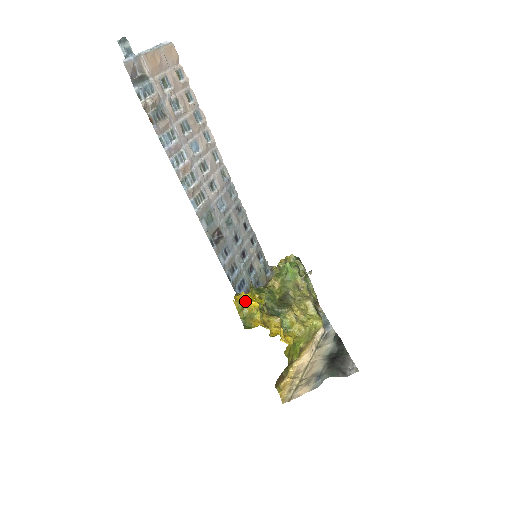
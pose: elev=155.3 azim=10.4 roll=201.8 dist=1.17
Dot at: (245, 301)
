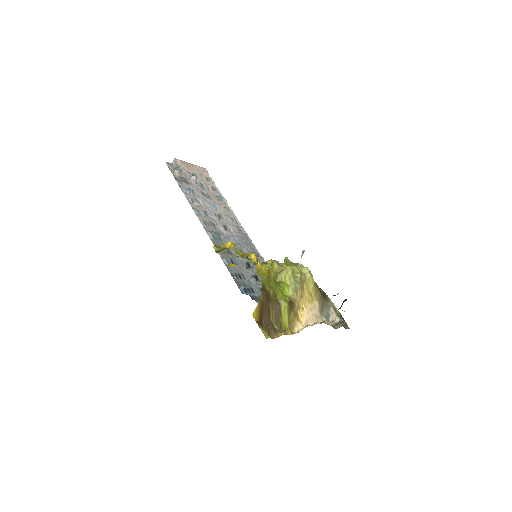
Dot at: (224, 246)
